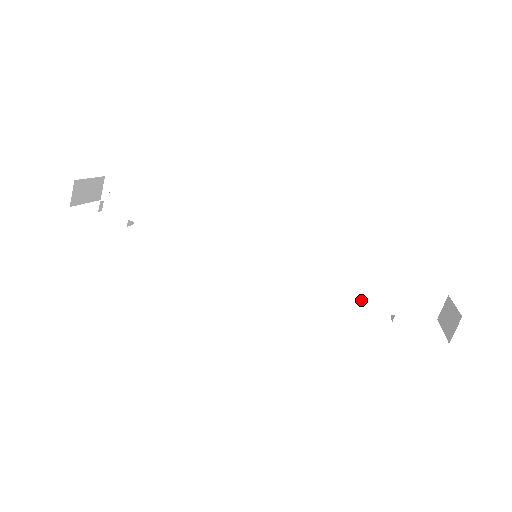
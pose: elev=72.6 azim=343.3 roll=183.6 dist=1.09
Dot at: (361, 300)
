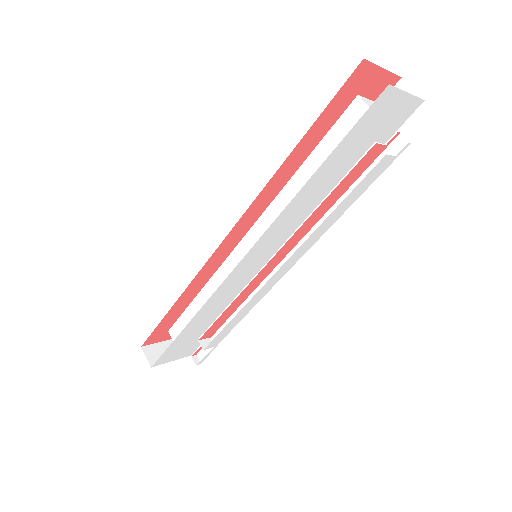
Dot at: (328, 174)
